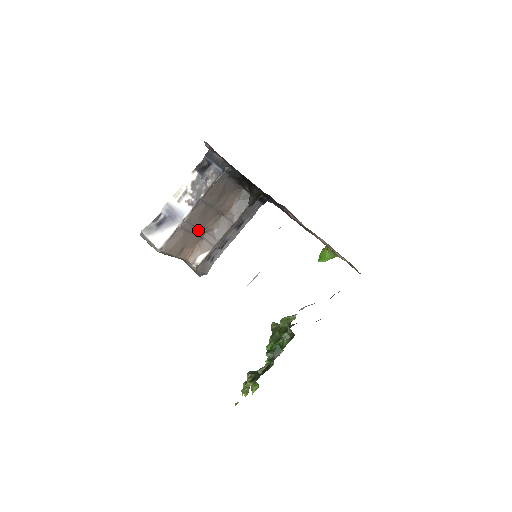
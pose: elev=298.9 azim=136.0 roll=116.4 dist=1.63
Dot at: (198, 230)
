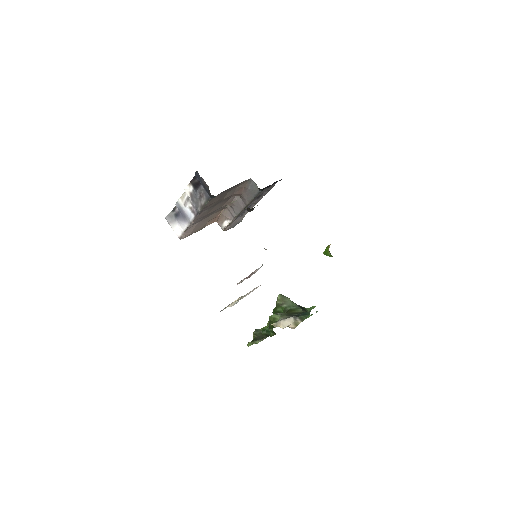
Dot at: (215, 211)
